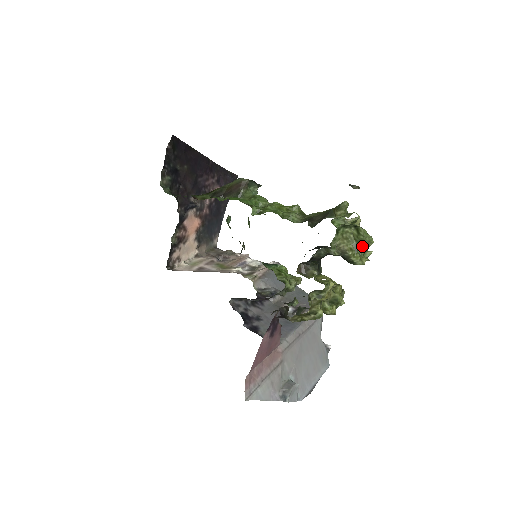
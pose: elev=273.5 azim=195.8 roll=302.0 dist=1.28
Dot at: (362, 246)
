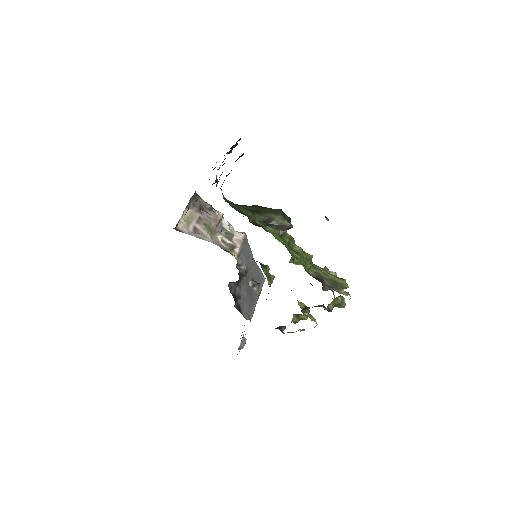
Dot at: (339, 306)
